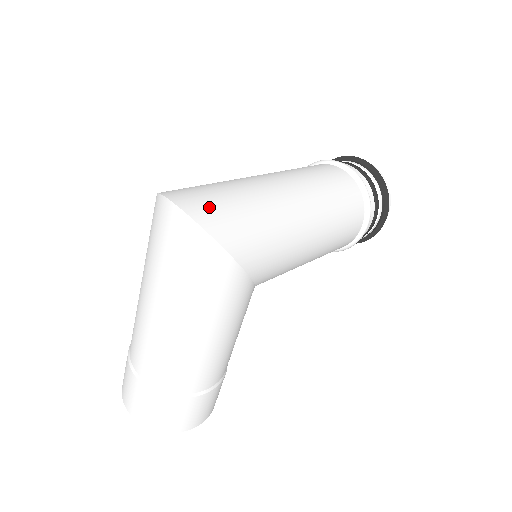
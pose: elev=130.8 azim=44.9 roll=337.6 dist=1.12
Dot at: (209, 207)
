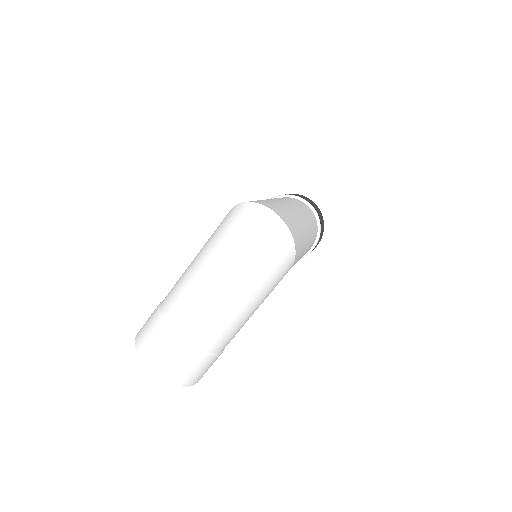
Dot at: (287, 219)
